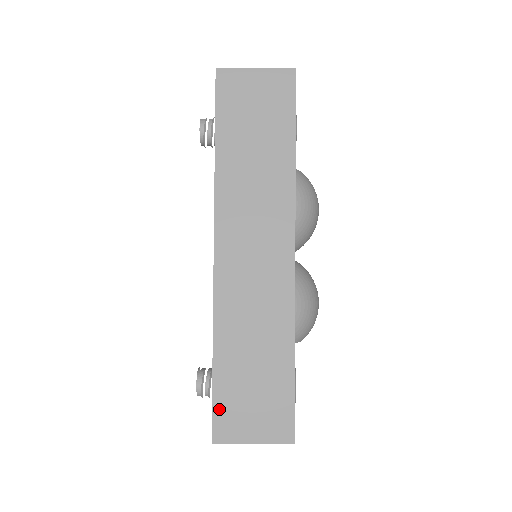
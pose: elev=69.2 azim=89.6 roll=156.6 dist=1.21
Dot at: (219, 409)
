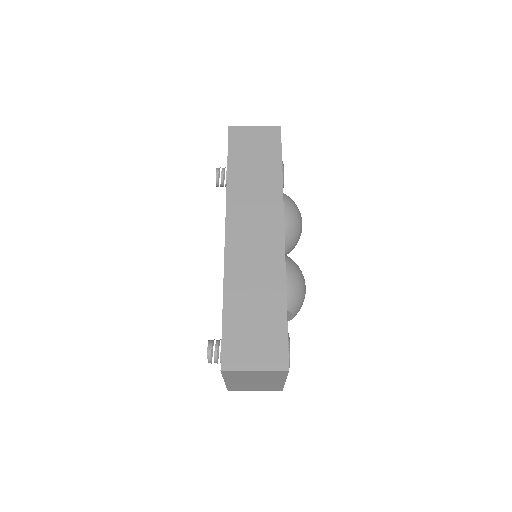
Dot at: (227, 343)
